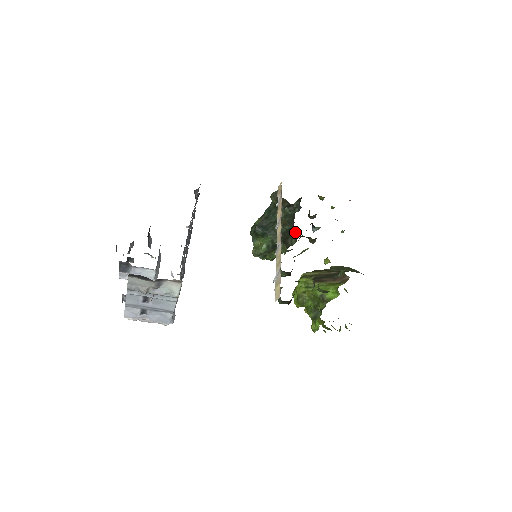
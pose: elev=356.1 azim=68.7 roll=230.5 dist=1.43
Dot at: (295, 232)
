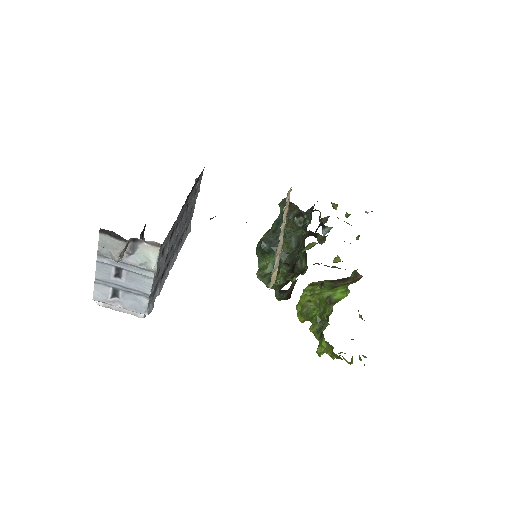
Dot at: (302, 234)
